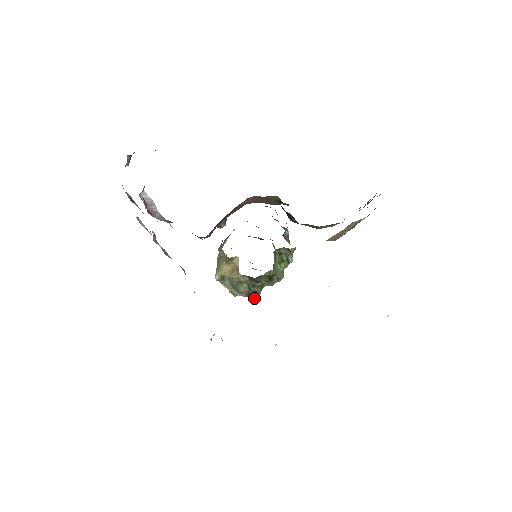
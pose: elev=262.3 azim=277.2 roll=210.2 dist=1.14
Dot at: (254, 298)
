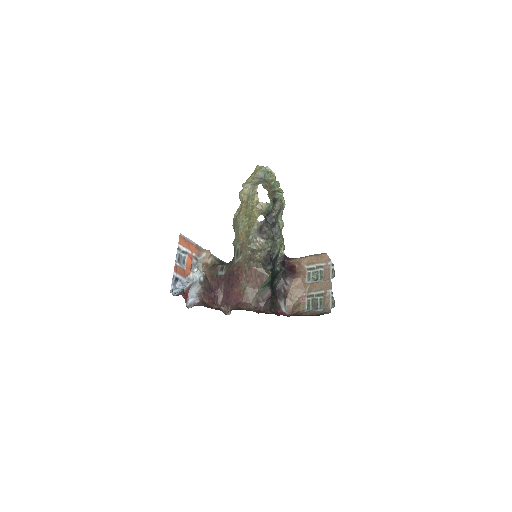
Dot at: occluded
